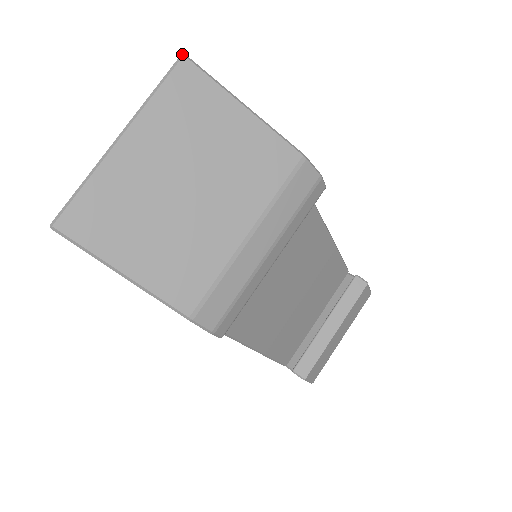
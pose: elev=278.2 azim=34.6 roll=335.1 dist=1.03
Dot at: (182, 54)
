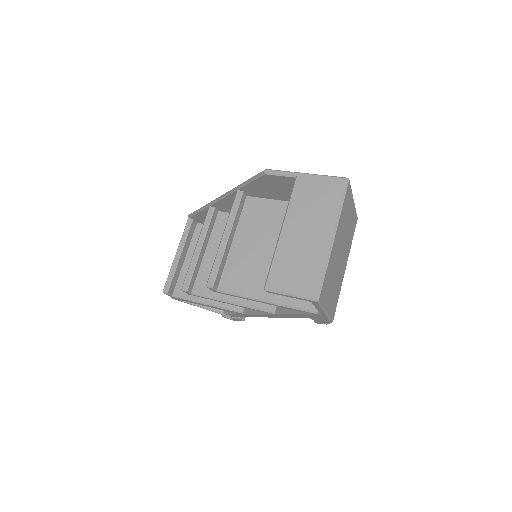
Dot at: (348, 178)
